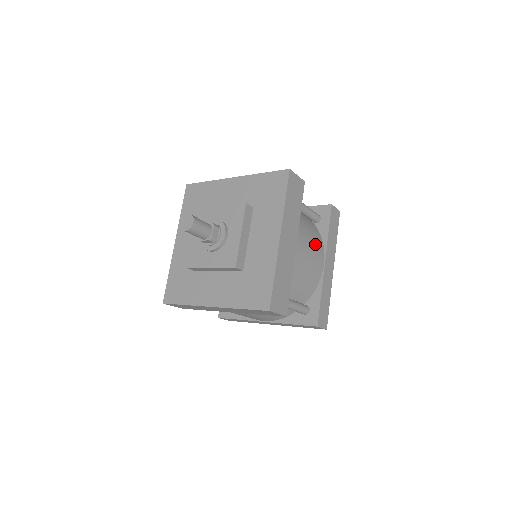
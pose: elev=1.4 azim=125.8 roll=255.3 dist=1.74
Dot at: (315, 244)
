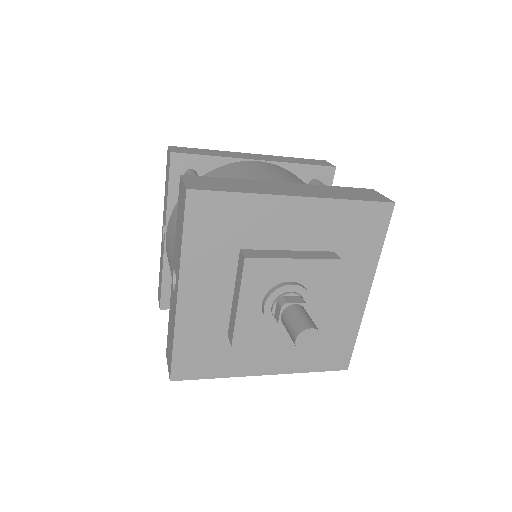
Dot at: occluded
